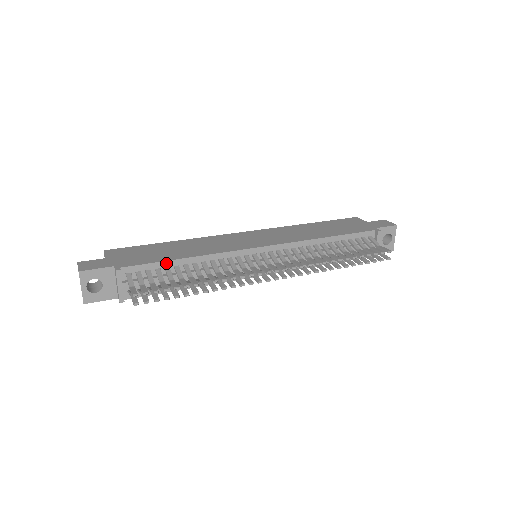
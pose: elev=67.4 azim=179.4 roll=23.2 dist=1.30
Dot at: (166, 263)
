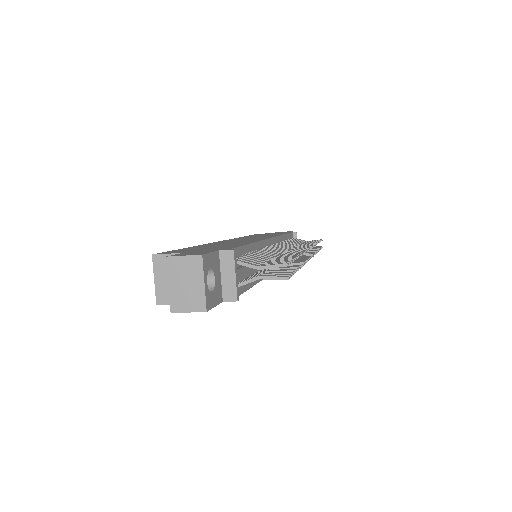
Dot at: (245, 248)
